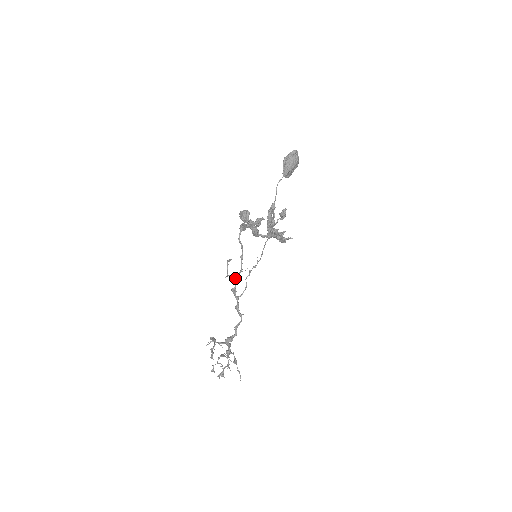
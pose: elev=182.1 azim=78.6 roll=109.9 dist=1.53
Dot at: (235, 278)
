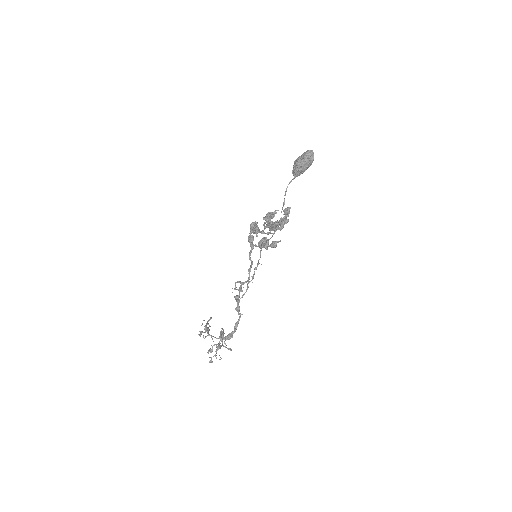
Dot at: (240, 289)
